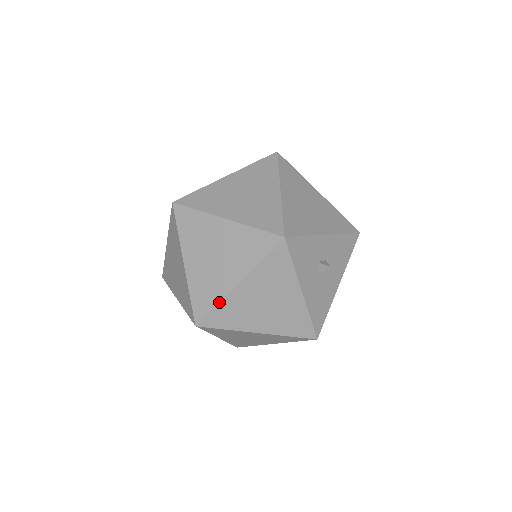
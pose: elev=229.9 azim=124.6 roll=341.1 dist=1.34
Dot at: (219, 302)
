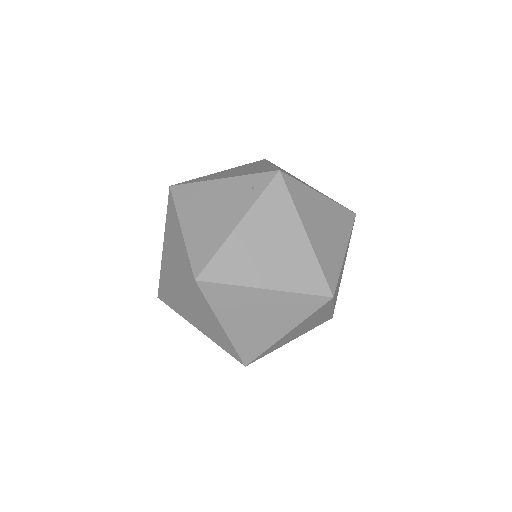
Dot at: occluded
